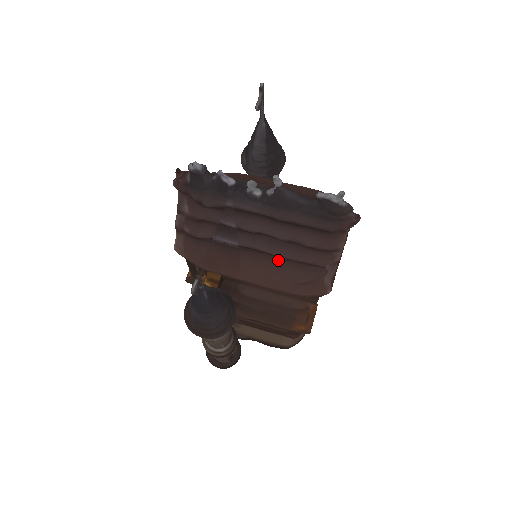
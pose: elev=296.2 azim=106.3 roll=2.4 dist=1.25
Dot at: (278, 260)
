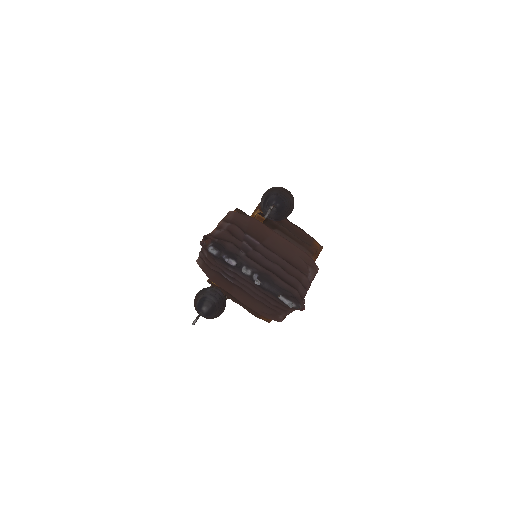
Dot at: (255, 298)
